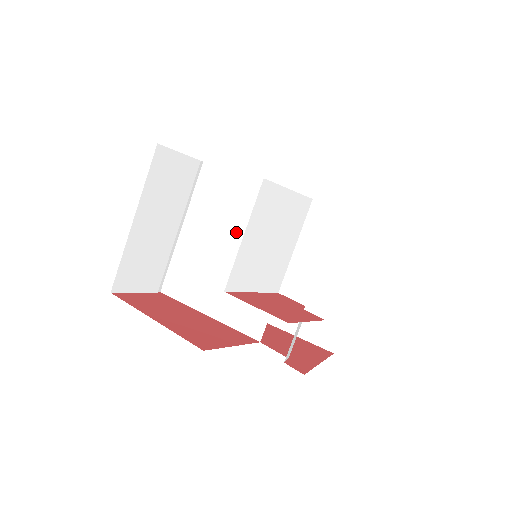
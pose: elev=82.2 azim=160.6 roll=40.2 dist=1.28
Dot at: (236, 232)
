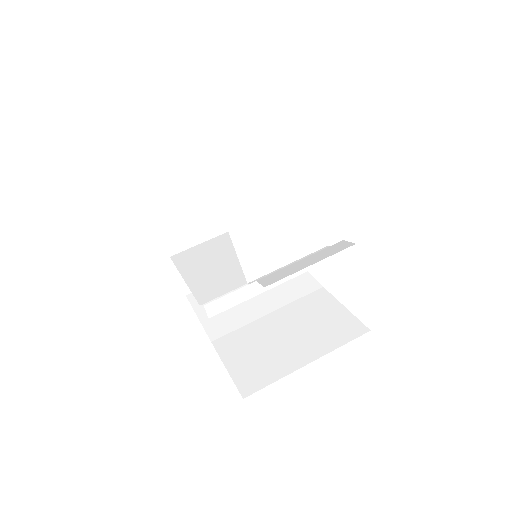
Dot at: occluded
